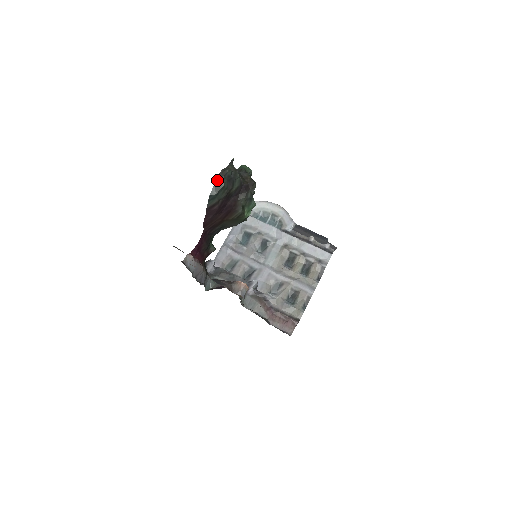
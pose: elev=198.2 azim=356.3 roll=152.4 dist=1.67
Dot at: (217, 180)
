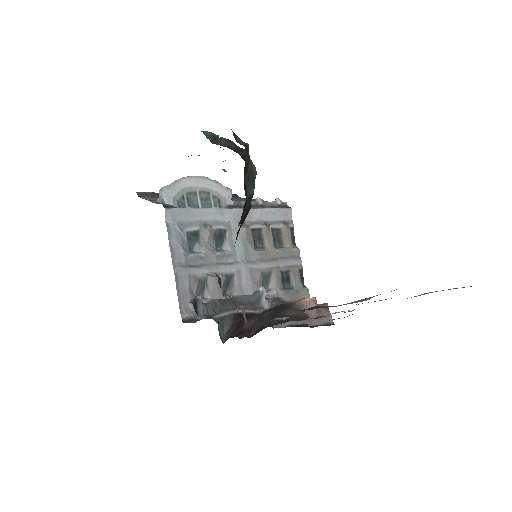
Dot at: (247, 168)
